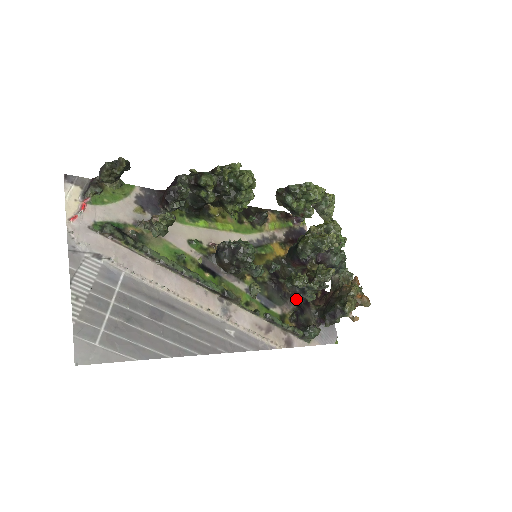
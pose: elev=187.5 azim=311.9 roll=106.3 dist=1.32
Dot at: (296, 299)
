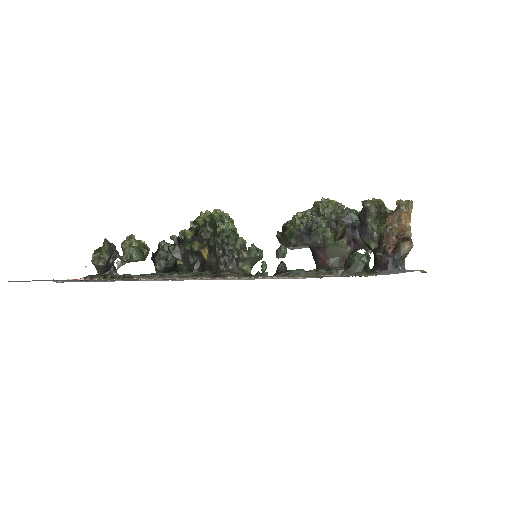
Dot at: occluded
